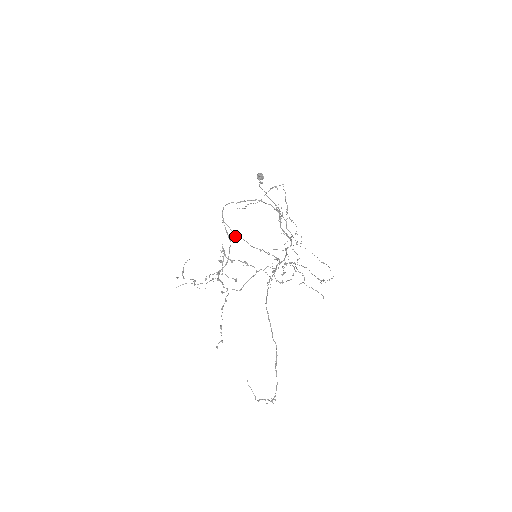
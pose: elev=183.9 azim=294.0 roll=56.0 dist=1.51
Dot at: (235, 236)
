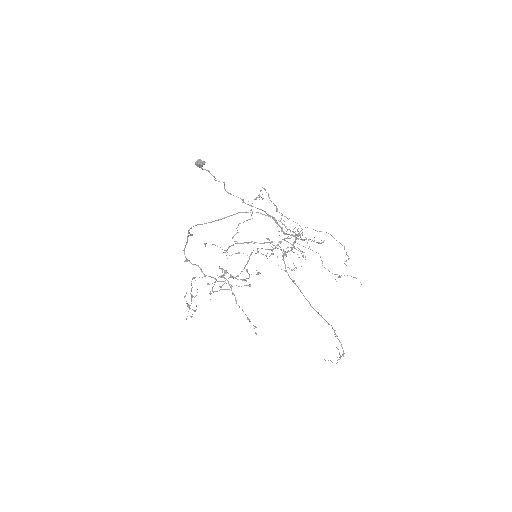
Dot at: occluded
